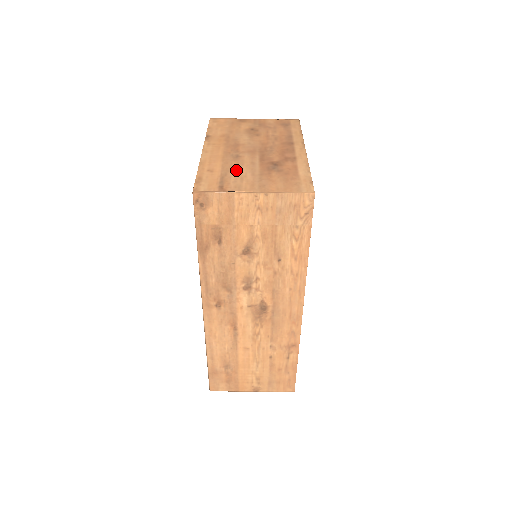
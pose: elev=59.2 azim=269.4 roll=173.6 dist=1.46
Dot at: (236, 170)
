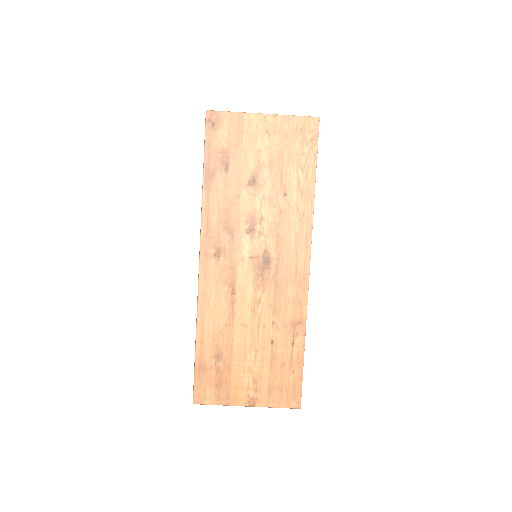
Dot at: occluded
